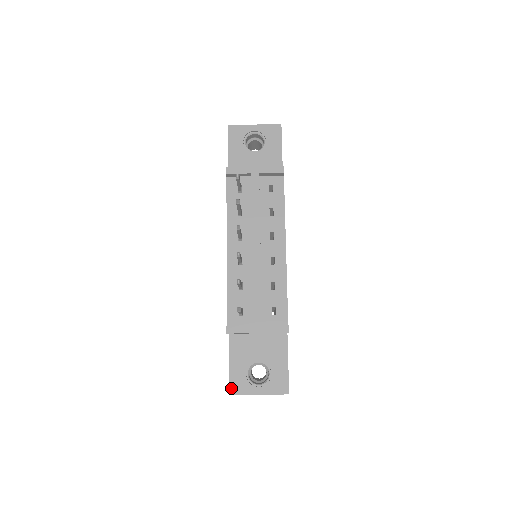
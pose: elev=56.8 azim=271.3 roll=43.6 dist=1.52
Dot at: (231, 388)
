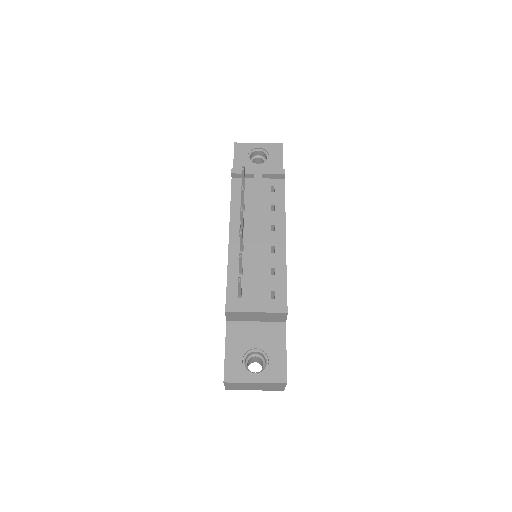
Dot at: (226, 375)
